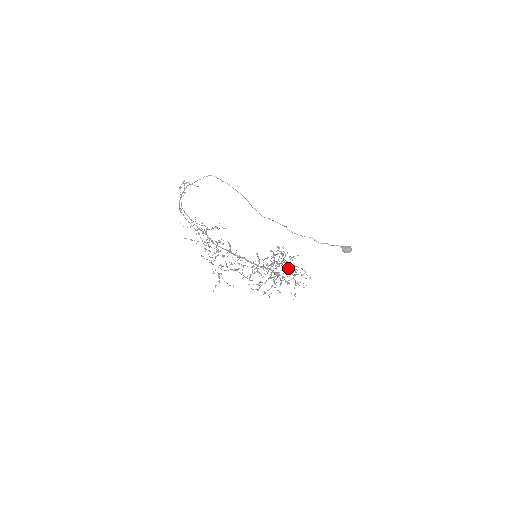
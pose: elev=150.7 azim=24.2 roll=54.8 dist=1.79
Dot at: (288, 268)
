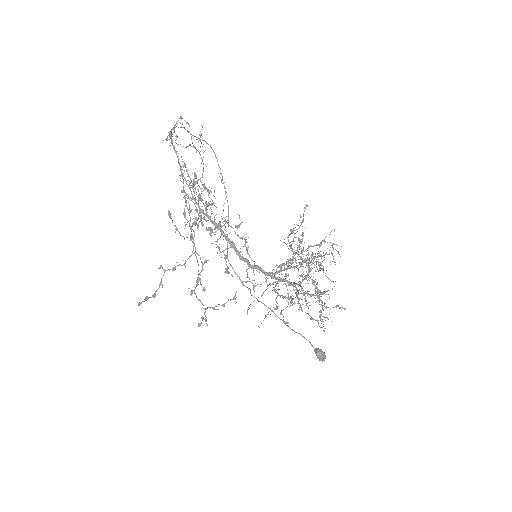
Dot at: occluded
